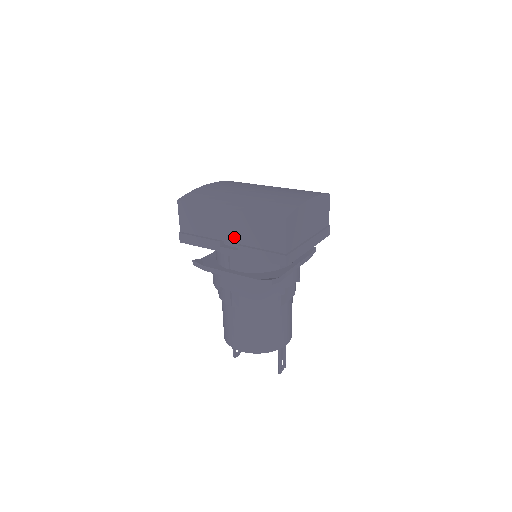
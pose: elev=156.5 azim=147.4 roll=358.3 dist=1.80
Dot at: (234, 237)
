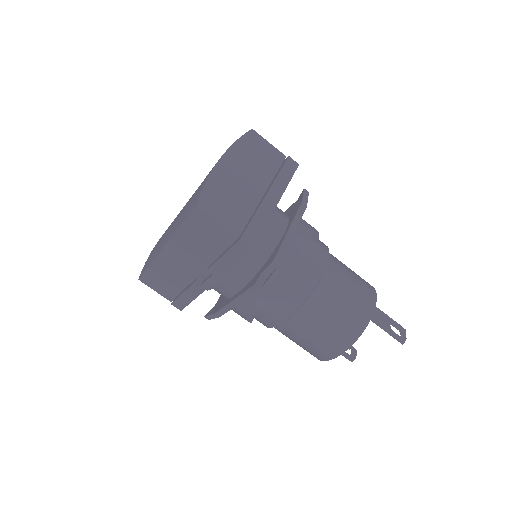
Dot at: (196, 267)
